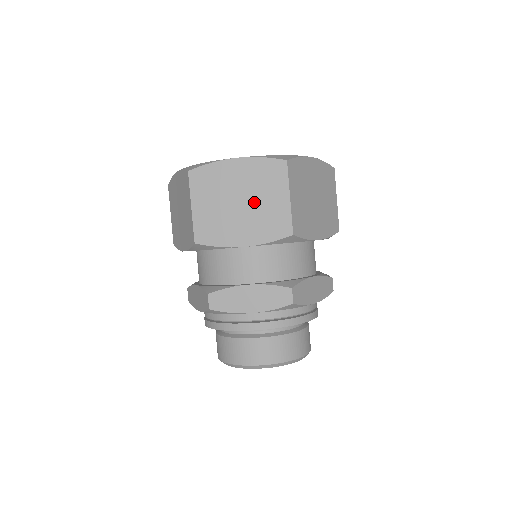
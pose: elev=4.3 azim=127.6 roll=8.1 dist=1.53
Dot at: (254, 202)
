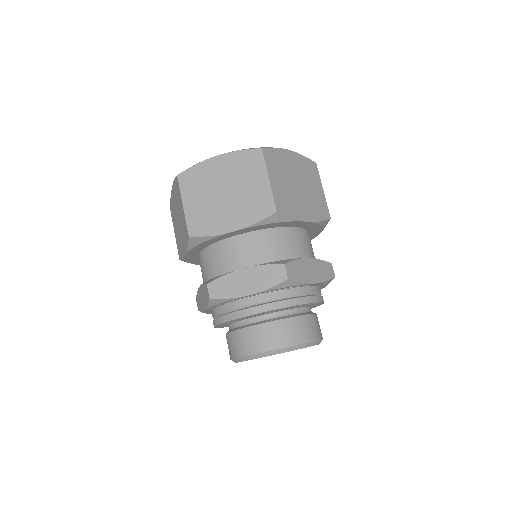
Dot at: (237, 190)
